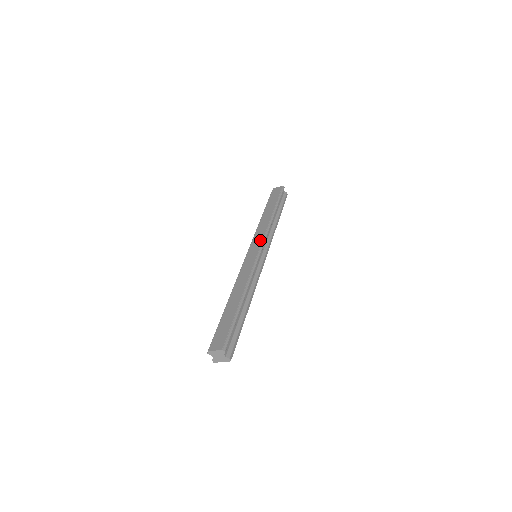
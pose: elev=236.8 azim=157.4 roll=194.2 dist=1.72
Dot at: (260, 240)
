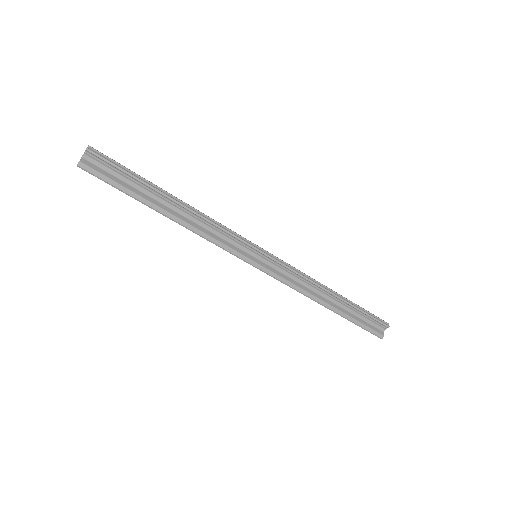
Dot at: occluded
